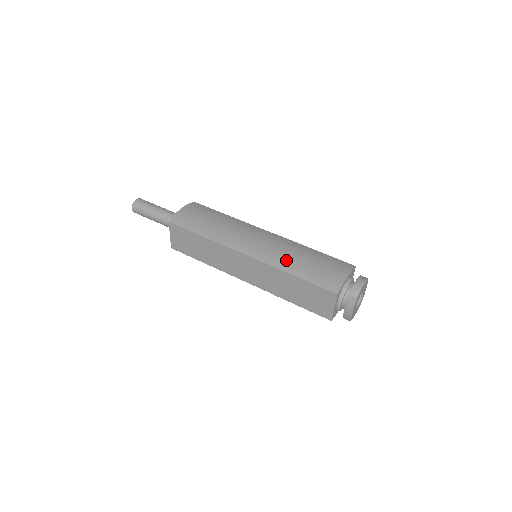
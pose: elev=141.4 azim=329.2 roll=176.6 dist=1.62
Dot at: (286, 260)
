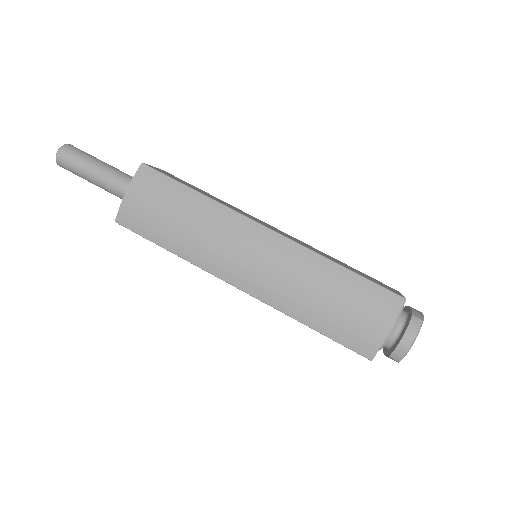
Dot at: (296, 302)
